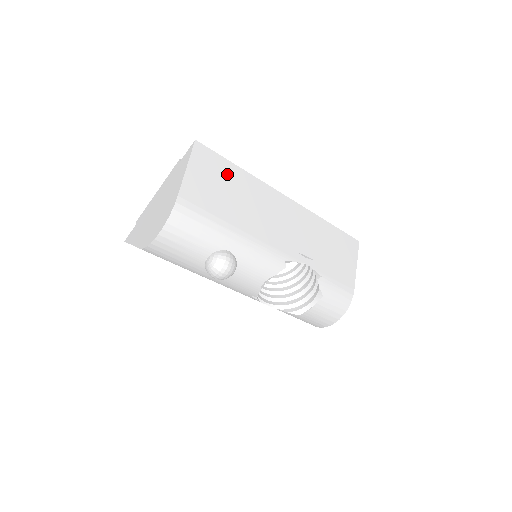
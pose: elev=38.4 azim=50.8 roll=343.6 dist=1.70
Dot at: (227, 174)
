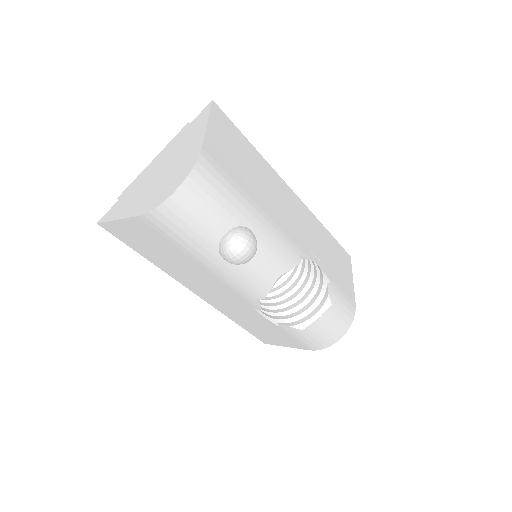
Dot at: (243, 146)
